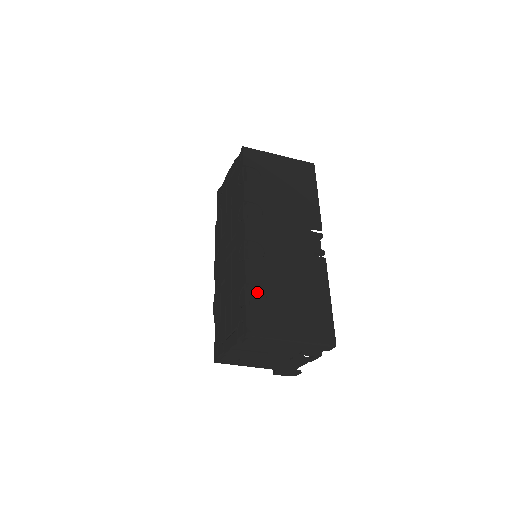
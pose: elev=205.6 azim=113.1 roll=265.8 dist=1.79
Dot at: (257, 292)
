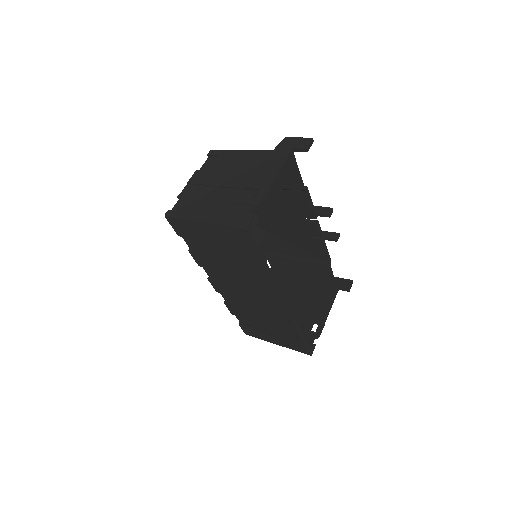
Dot at: (242, 319)
